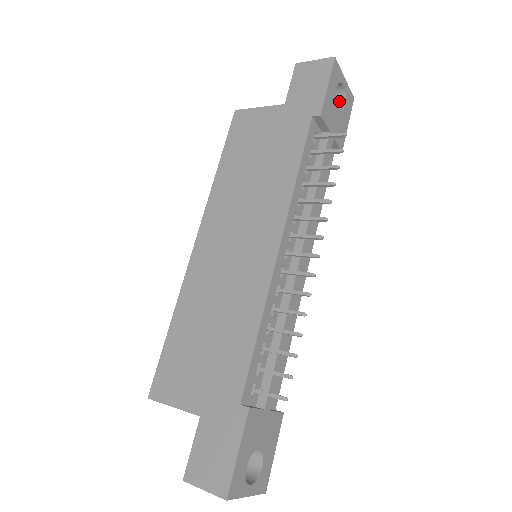
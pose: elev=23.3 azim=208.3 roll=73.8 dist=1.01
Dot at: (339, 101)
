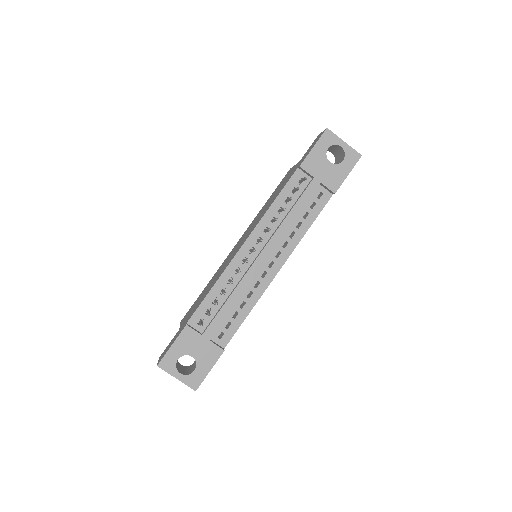
Dot at: (343, 158)
